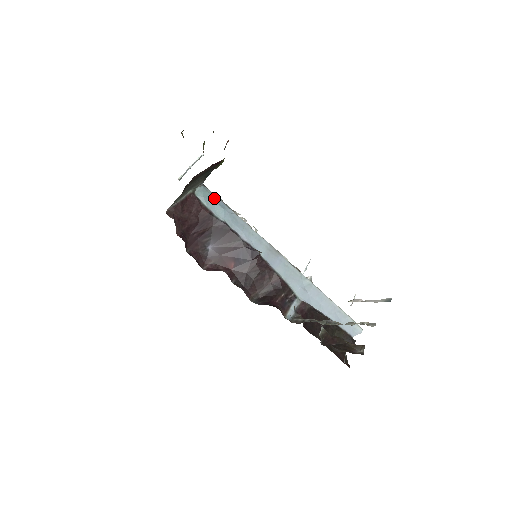
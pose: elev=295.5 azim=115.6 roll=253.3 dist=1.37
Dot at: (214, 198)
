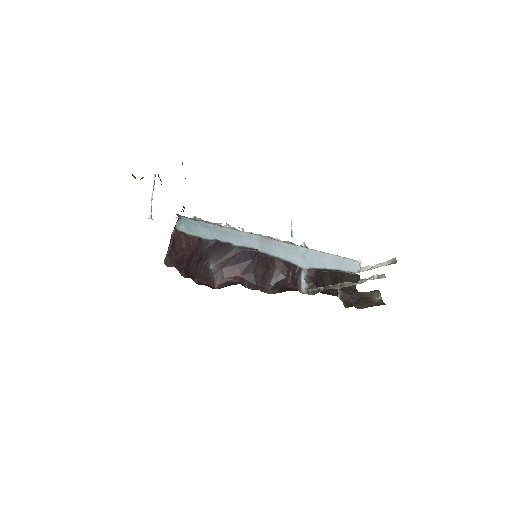
Dot at: (195, 223)
